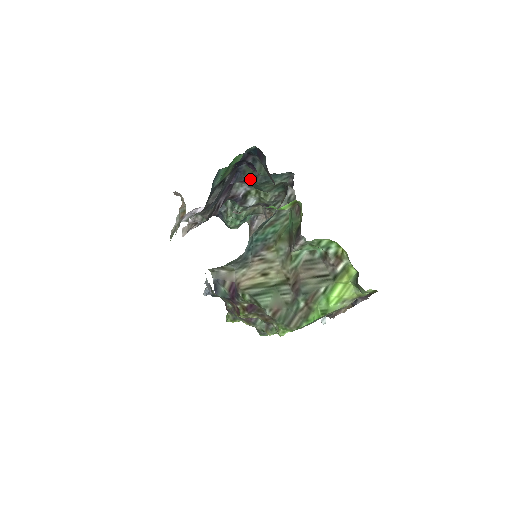
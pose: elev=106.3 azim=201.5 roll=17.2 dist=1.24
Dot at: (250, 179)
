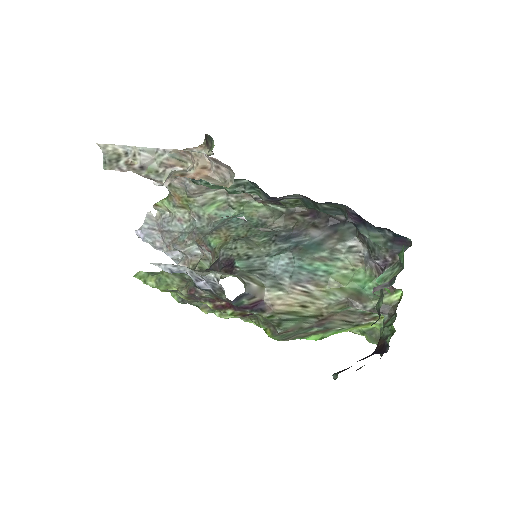
Dot at: (323, 206)
